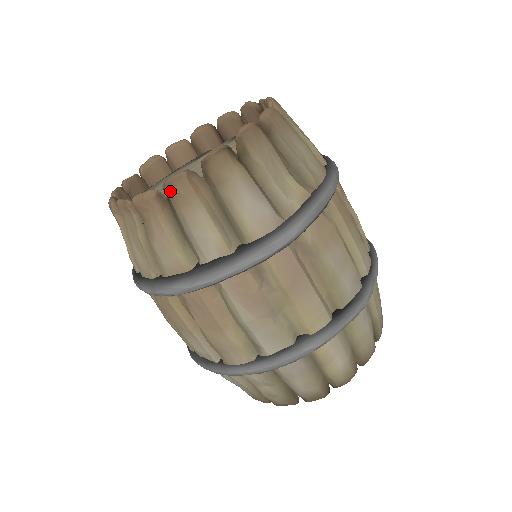
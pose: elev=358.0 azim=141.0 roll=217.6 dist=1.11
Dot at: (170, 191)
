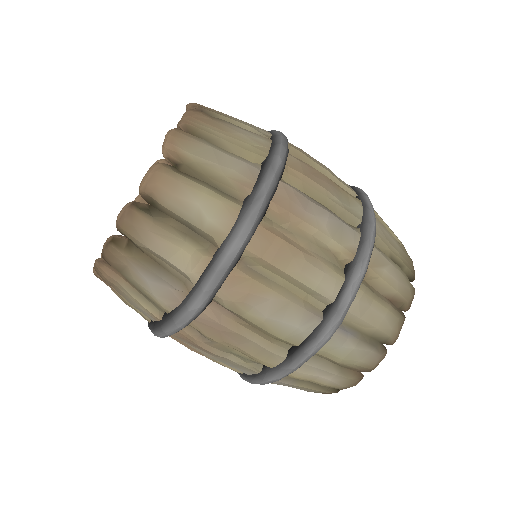
Dot at: occluded
